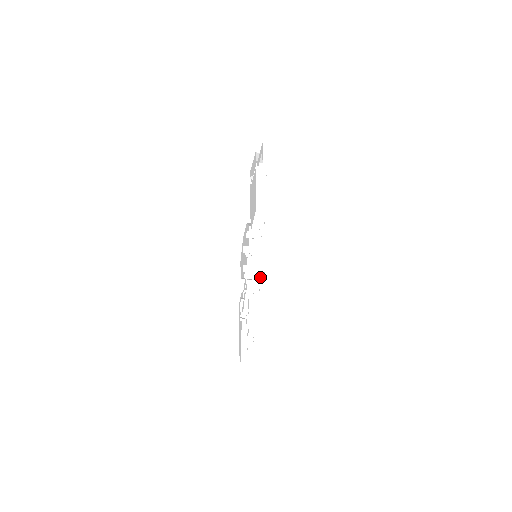
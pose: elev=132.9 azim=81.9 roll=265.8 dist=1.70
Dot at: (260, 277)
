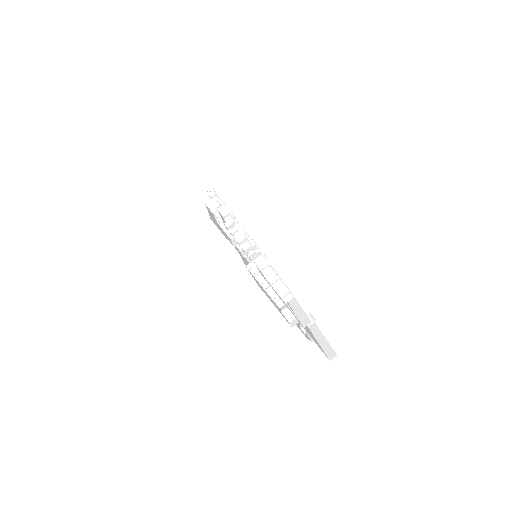
Dot at: occluded
